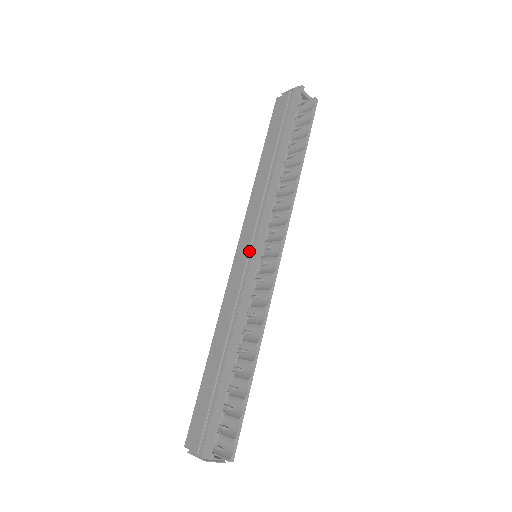
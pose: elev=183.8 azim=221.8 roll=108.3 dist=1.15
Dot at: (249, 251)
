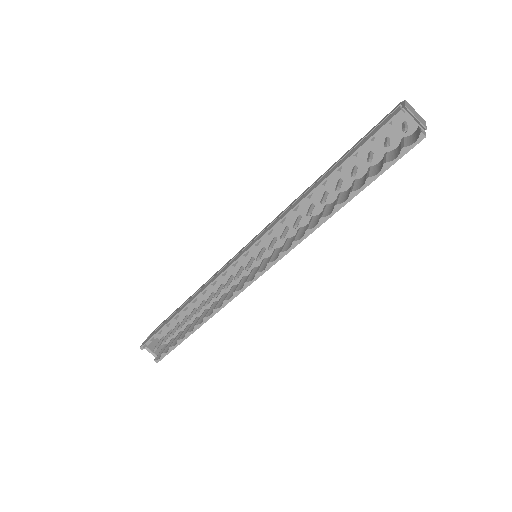
Dot at: occluded
